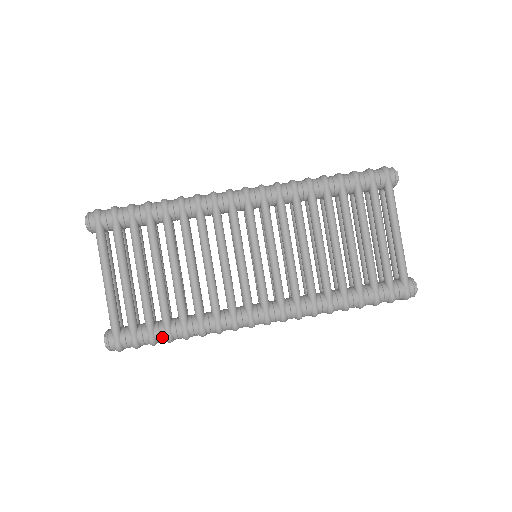
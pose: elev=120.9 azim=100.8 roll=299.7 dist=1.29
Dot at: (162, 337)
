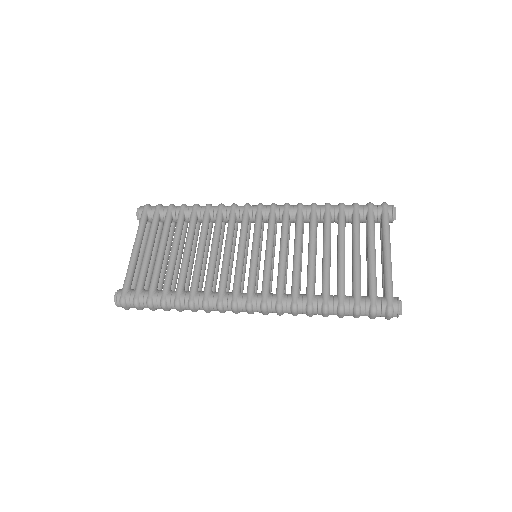
Dot at: (158, 300)
